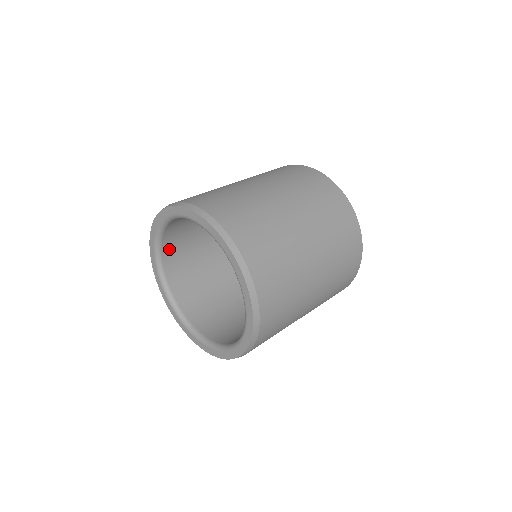
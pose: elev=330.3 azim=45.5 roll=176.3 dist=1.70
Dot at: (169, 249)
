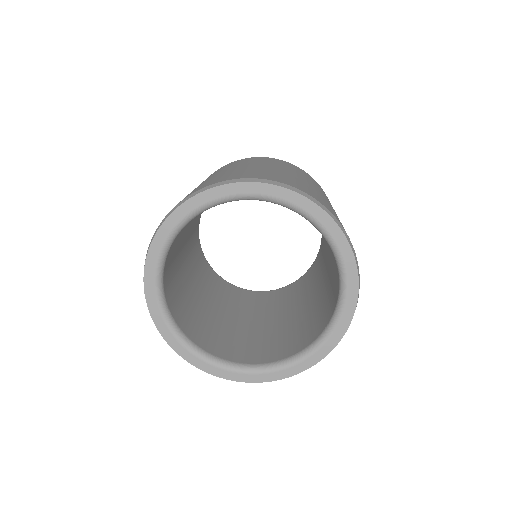
Dot at: (166, 278)
